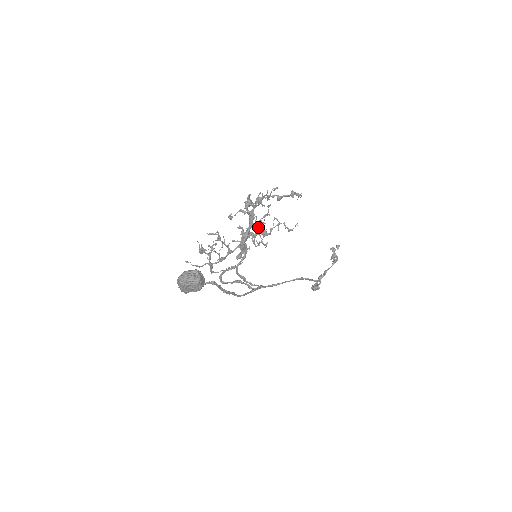
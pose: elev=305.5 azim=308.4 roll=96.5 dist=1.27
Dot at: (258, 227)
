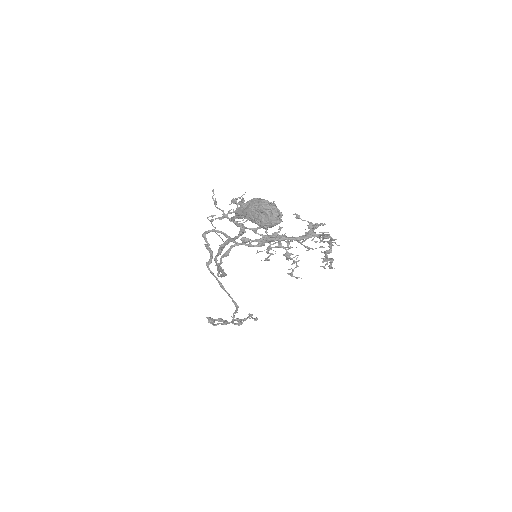
Dot at: (287, 245)
